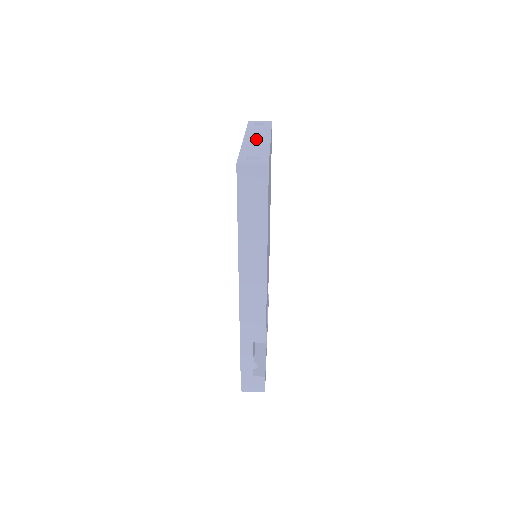
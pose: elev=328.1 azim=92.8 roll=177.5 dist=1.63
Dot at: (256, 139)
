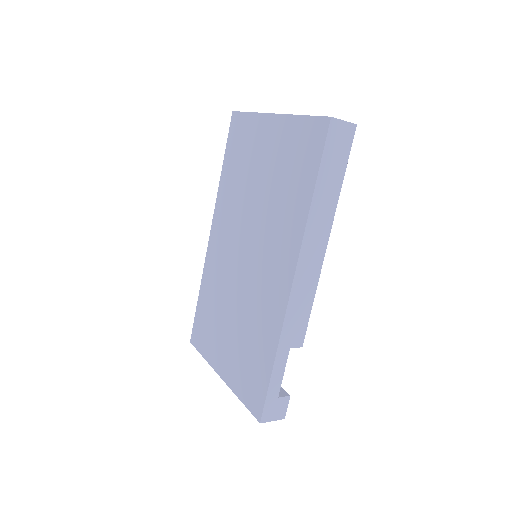
Dot at: occluded
